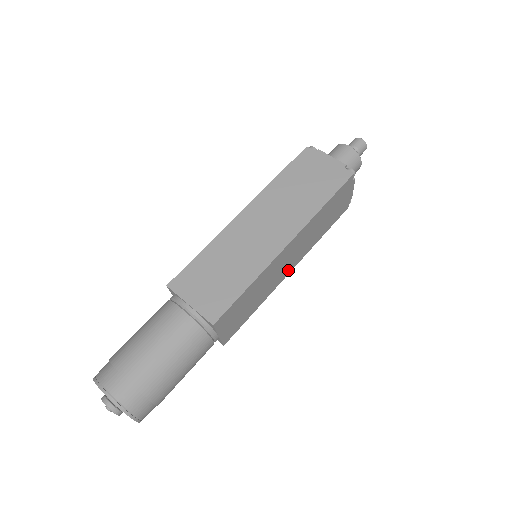
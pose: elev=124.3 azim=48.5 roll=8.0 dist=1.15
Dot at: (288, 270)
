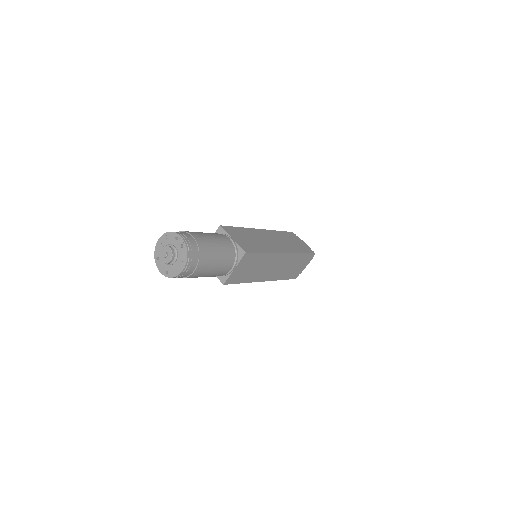
Dot at: (265, 277)
